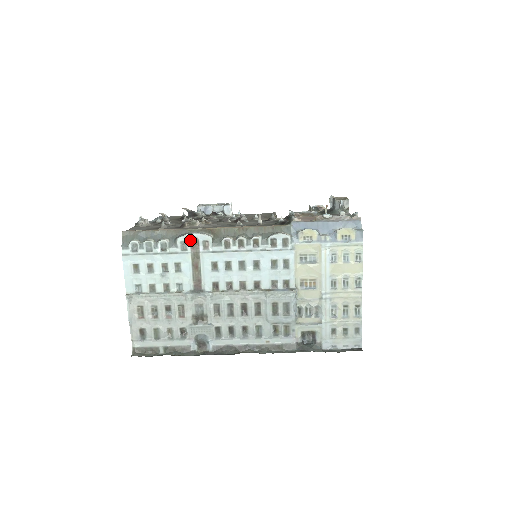
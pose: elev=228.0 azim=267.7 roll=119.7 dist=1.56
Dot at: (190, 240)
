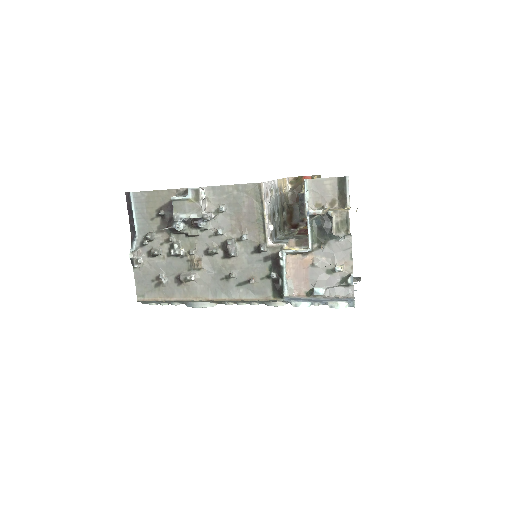
Dot at: occluded
